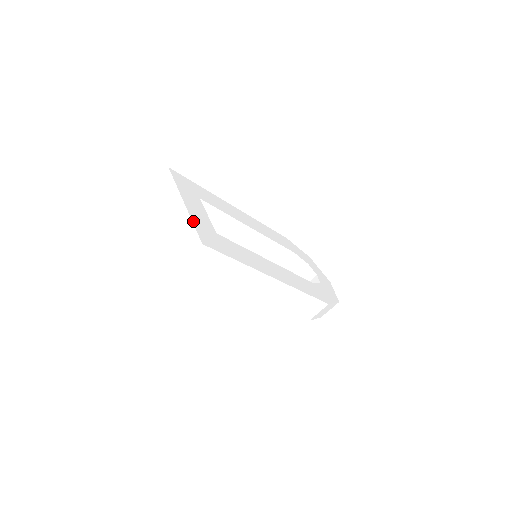
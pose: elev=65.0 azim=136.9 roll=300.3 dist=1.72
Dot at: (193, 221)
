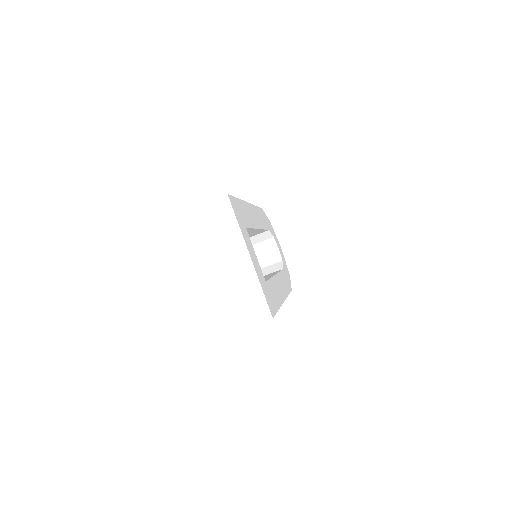
Dot at: (261, 285)
